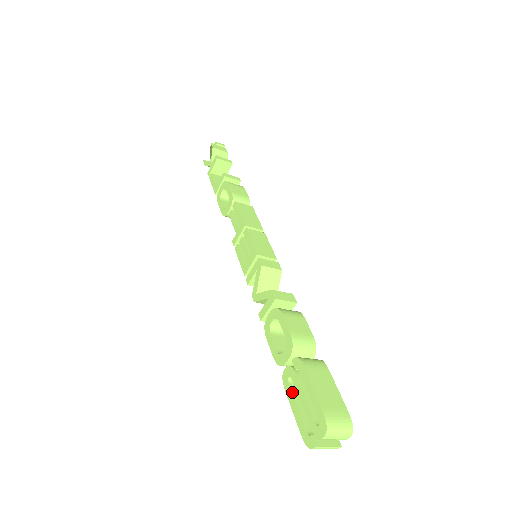
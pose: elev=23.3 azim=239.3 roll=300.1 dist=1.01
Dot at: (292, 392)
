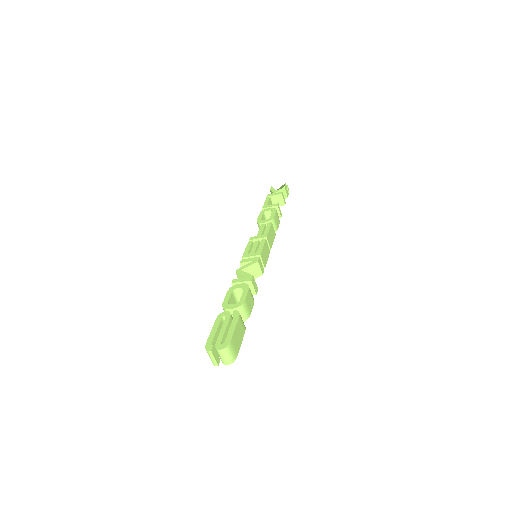
Dot at: (220, 323)
